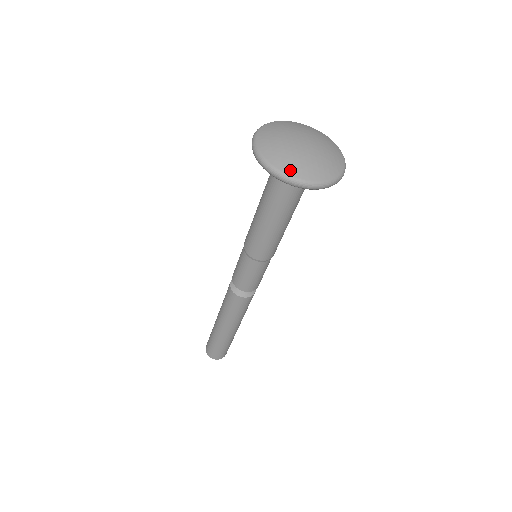
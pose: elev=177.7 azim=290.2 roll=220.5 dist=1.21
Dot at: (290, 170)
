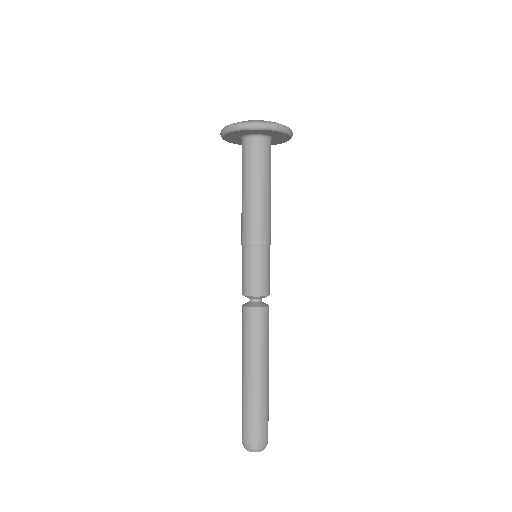
Dot at: (267, 121)
